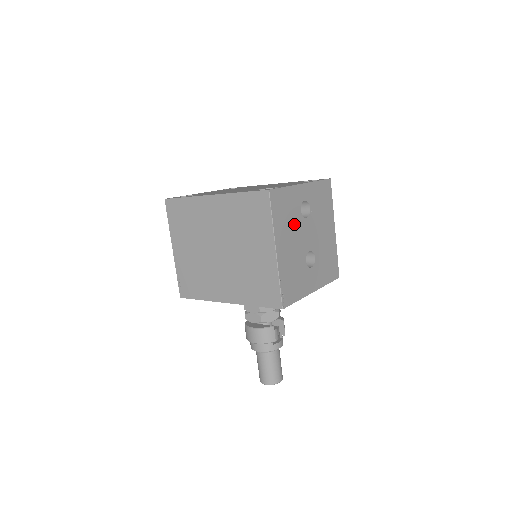
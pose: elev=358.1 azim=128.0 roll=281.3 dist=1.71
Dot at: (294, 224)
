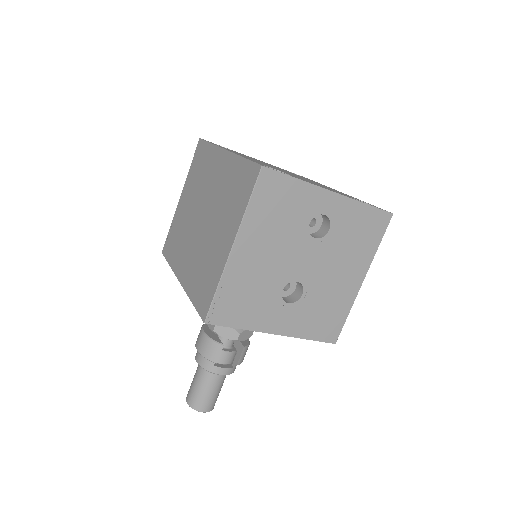
Dot at: (287, 233)
